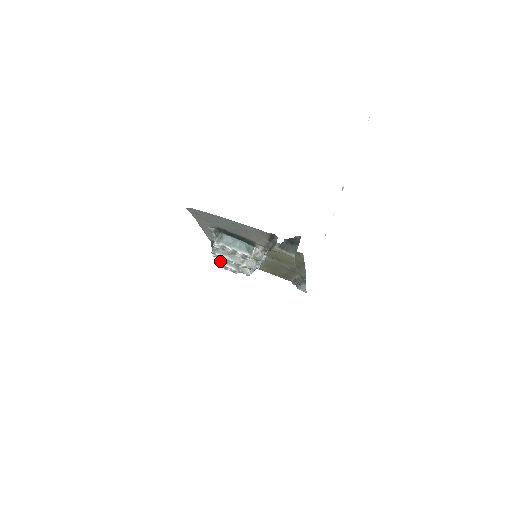
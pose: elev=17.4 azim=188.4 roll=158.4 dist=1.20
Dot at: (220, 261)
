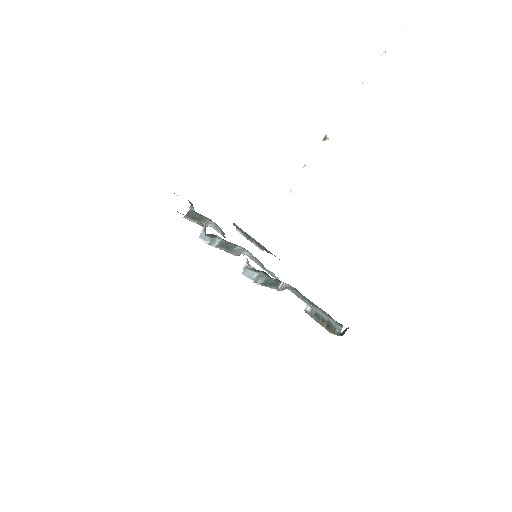
Dot at: (185, 215)
